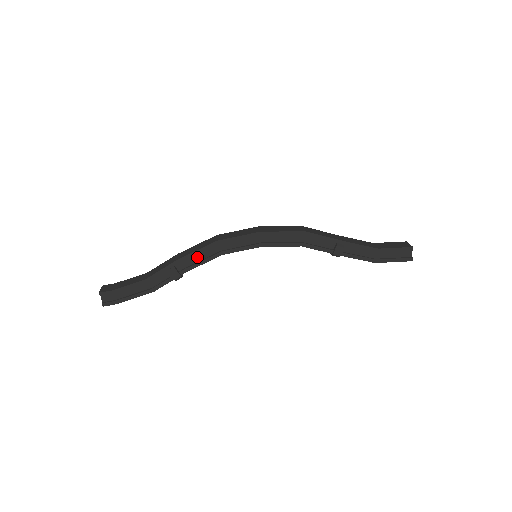
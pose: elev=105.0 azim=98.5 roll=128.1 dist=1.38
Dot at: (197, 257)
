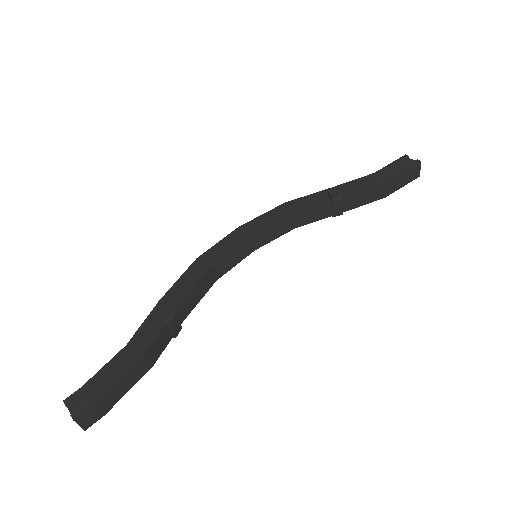
Dot at: (184, 288)
